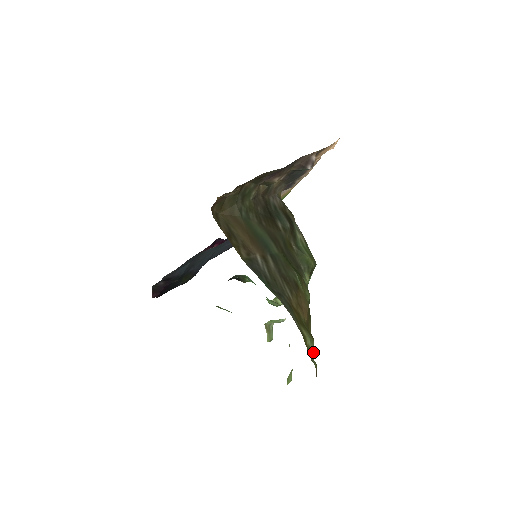
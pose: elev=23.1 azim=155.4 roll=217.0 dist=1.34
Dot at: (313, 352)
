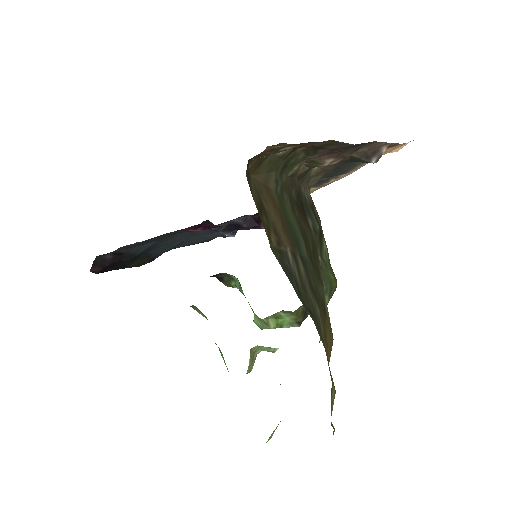
Dot at: (332, 409)
